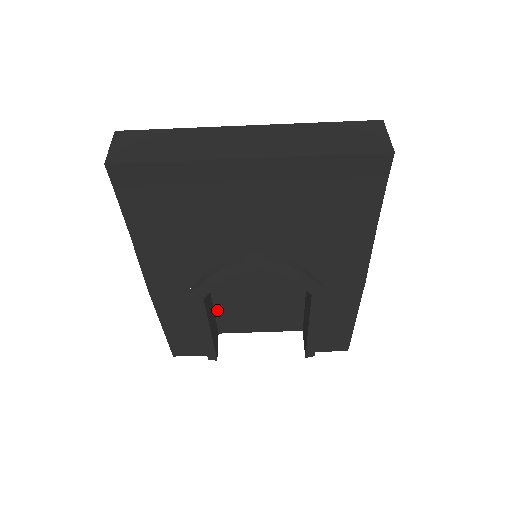
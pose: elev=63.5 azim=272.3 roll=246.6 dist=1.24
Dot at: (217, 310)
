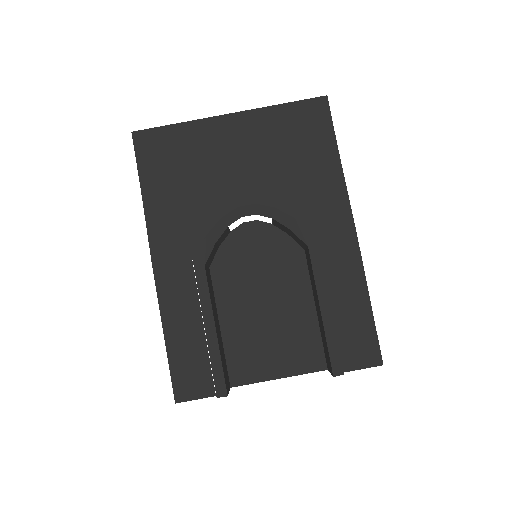
Dot at: (225, 338)
